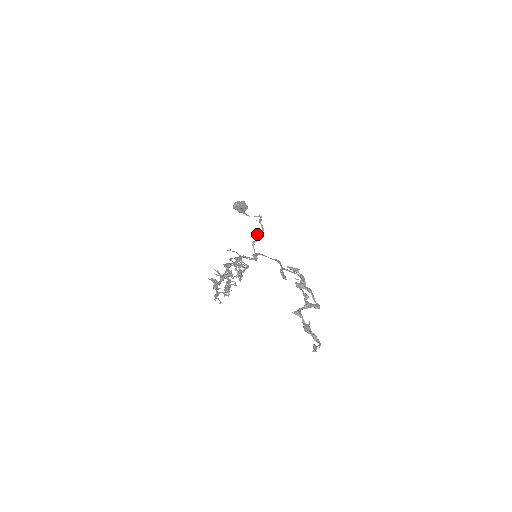
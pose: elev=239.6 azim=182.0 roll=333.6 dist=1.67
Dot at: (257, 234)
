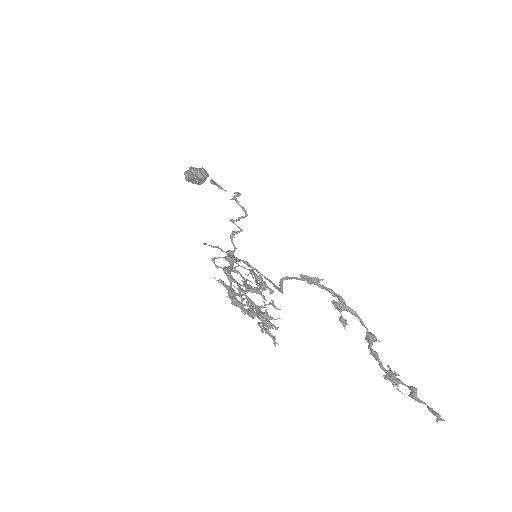
Dot at: (232, 221)
